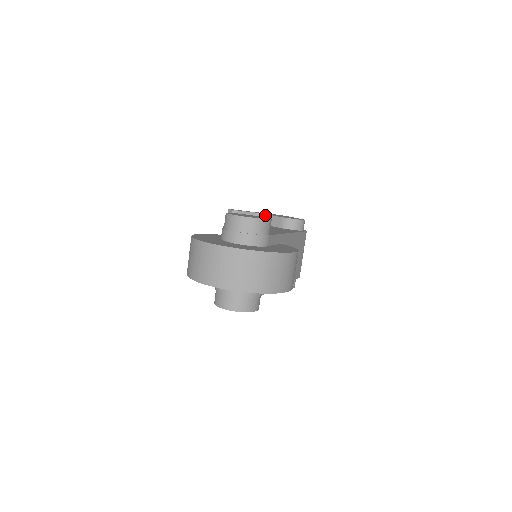
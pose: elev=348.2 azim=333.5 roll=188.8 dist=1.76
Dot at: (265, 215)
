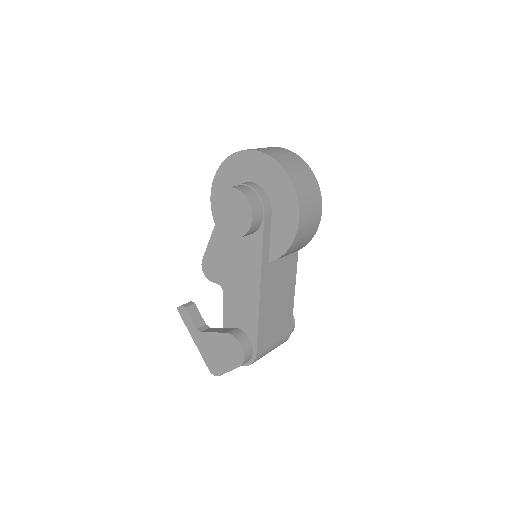
Dot at: occluded
